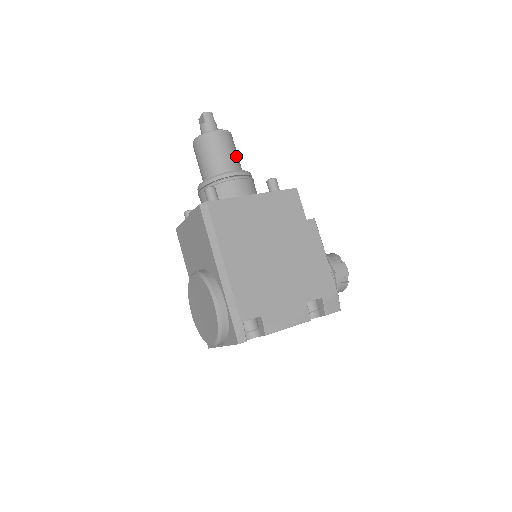
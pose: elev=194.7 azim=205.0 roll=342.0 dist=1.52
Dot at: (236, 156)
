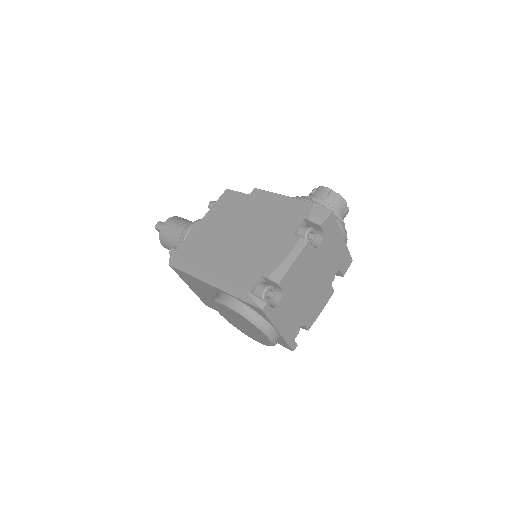
Dot at: (187, 222)
